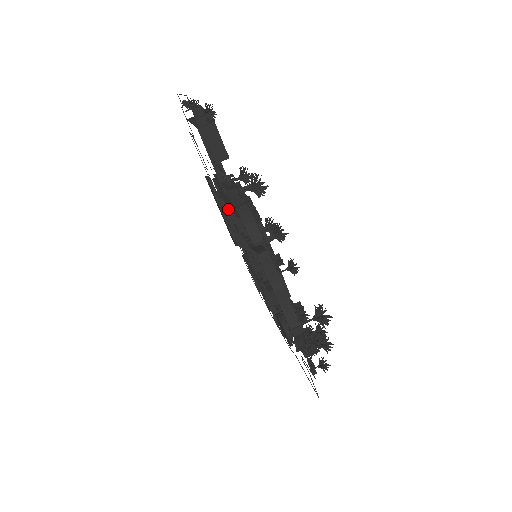
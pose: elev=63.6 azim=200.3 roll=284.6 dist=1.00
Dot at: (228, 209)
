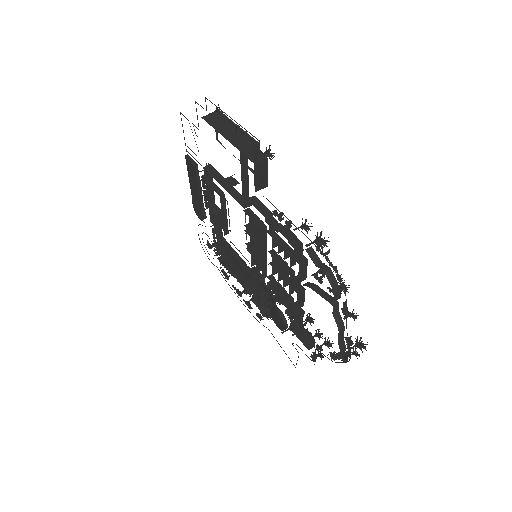
Dot at: (255, 226)
